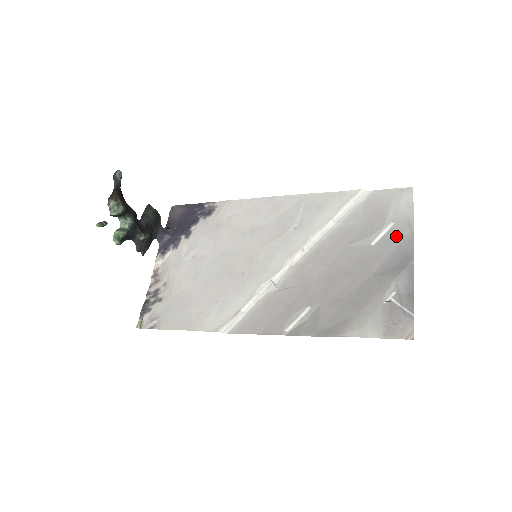
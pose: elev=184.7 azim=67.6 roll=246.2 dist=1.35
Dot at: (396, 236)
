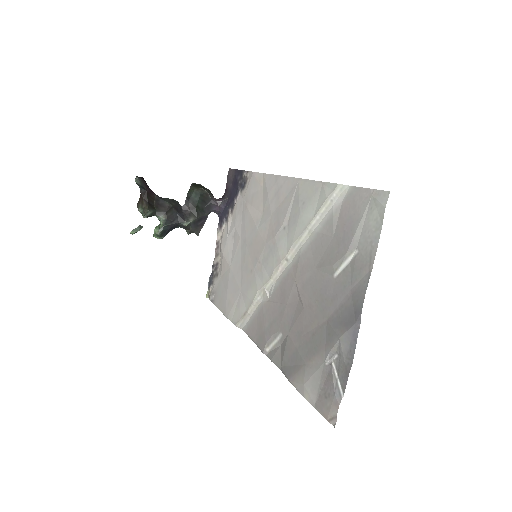
Dot at: (355, 273)
